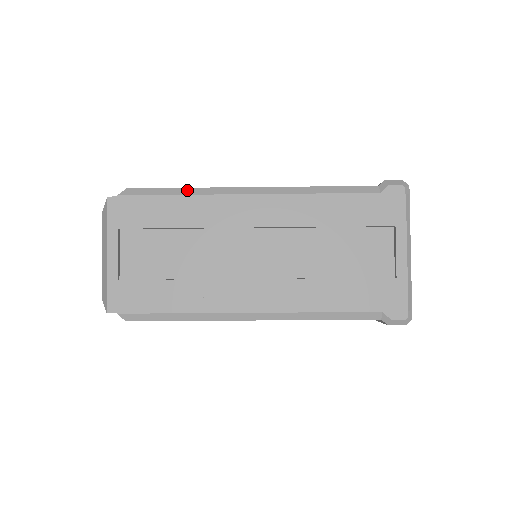
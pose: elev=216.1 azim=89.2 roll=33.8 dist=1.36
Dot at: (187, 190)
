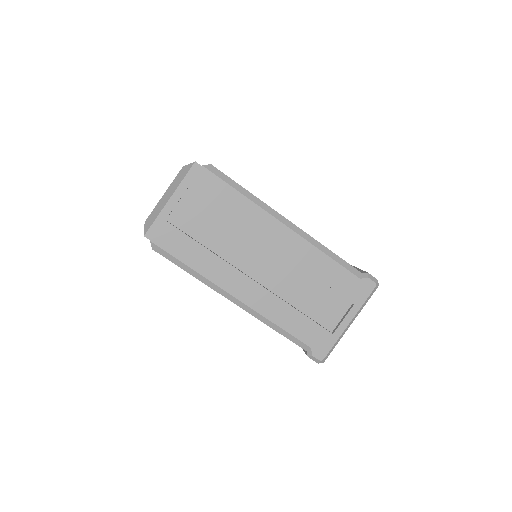
Dot at: (249, 194)
